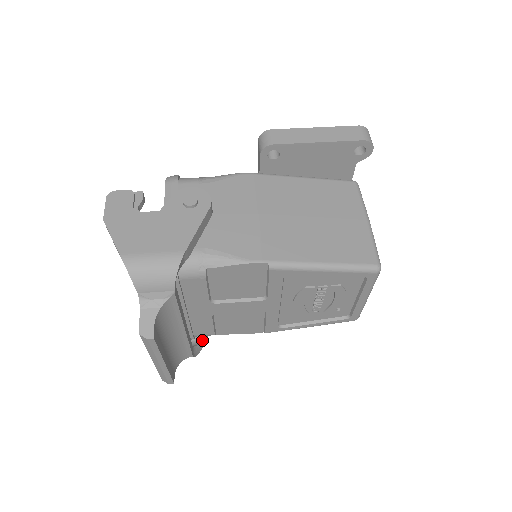
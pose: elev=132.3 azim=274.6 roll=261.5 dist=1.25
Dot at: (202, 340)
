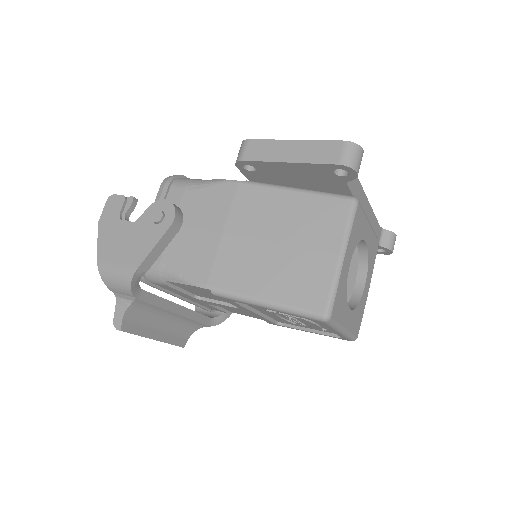
Dot at: occluded
